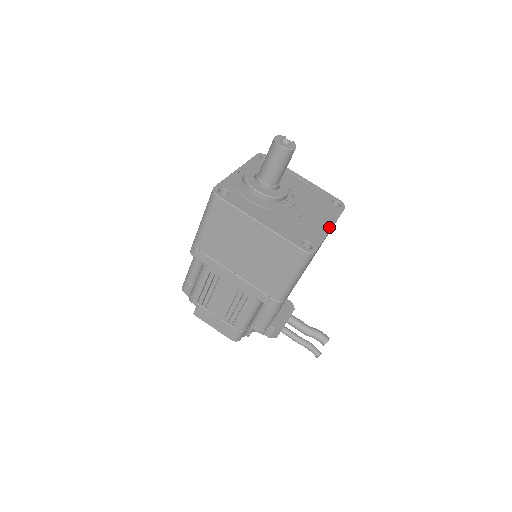
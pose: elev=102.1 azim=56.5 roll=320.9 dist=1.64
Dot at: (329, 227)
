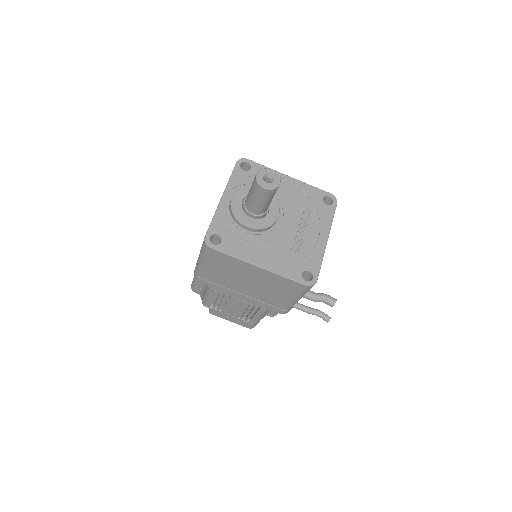
Dot at: (325, 240)
